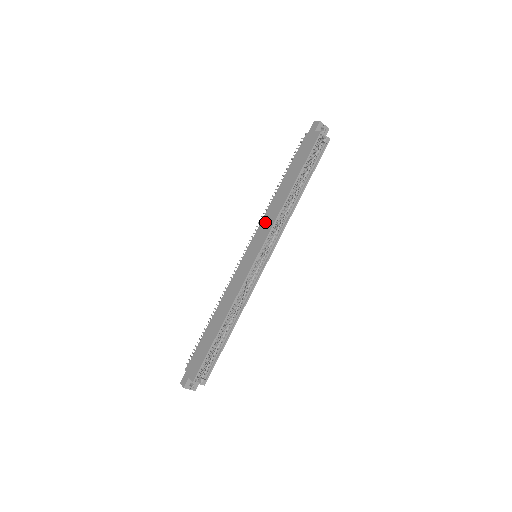
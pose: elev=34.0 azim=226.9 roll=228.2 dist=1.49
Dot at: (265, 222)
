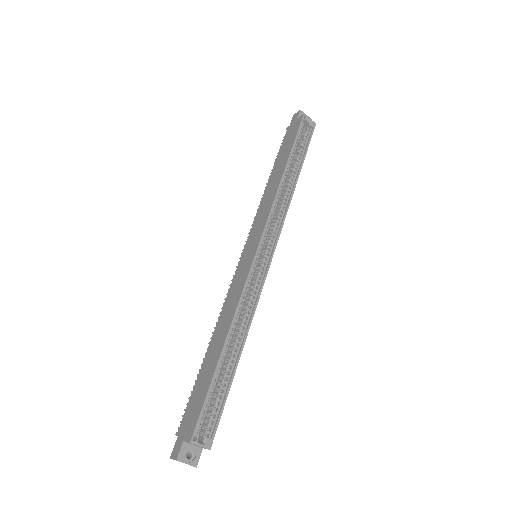
Dot at: (260, 215)
